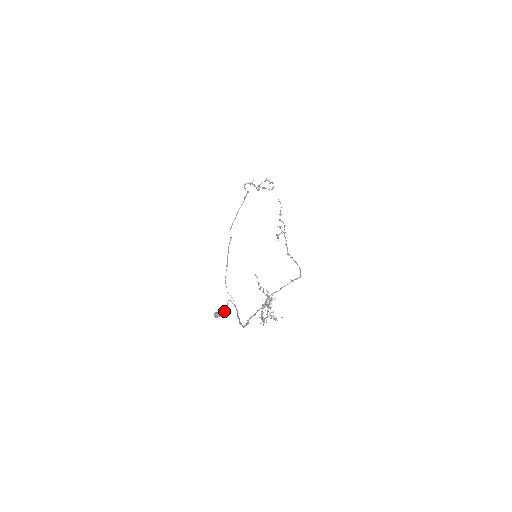
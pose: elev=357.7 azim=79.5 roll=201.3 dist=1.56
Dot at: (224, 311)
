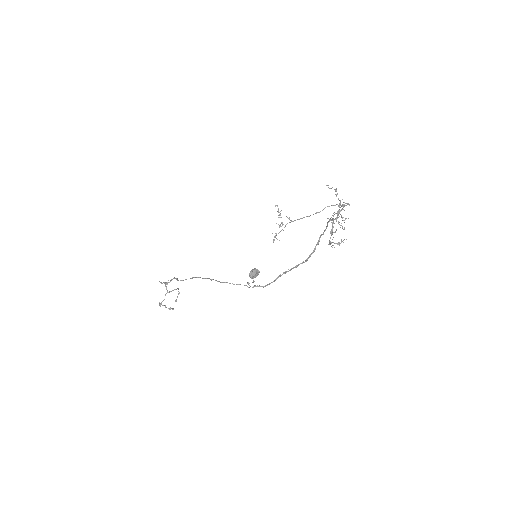
Dot at: (253, 281)
